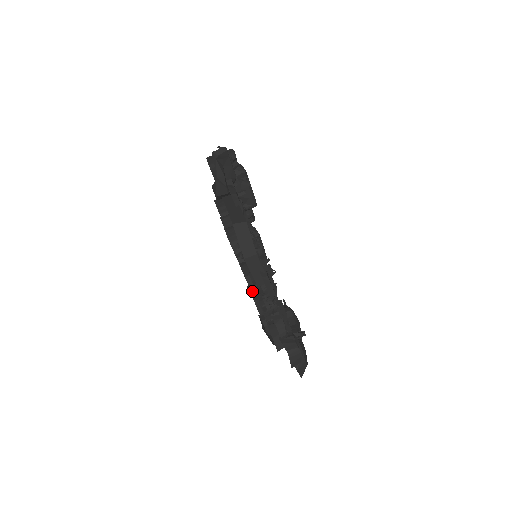
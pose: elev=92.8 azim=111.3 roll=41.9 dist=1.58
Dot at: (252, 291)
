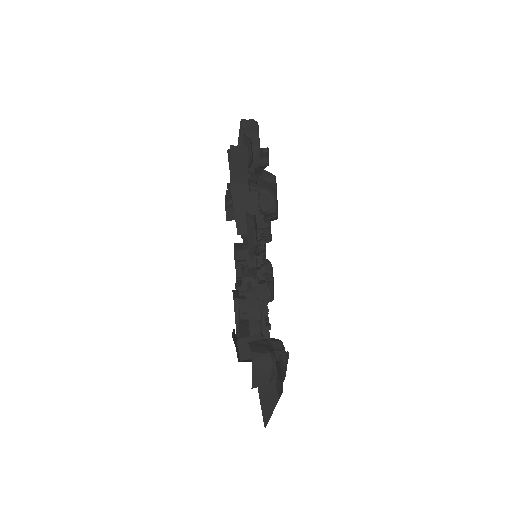
Dot at: (236, 291)
